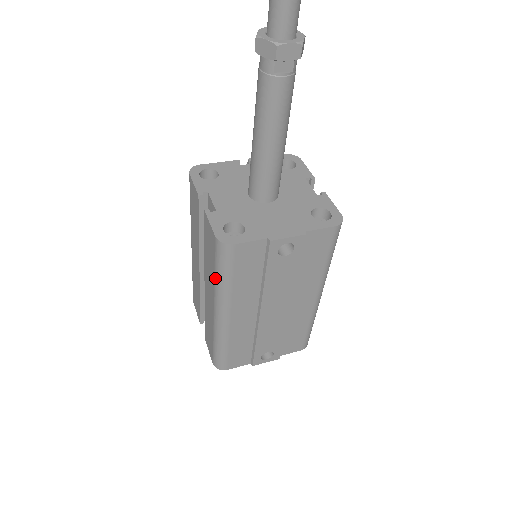
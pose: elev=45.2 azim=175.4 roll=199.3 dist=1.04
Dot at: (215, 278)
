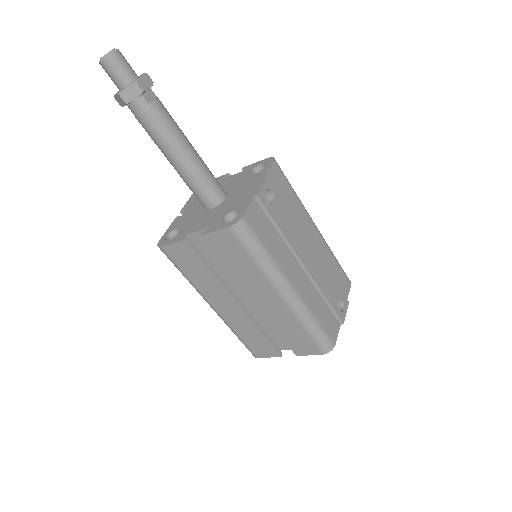
Dot at: (257, 264)
